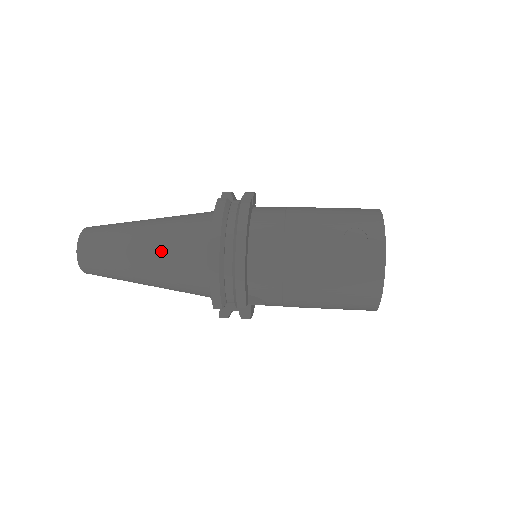
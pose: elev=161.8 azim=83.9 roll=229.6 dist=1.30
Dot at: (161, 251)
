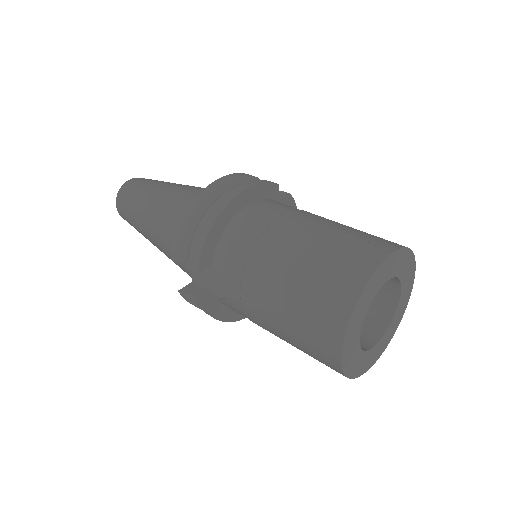
Dot at: (174, 197)
